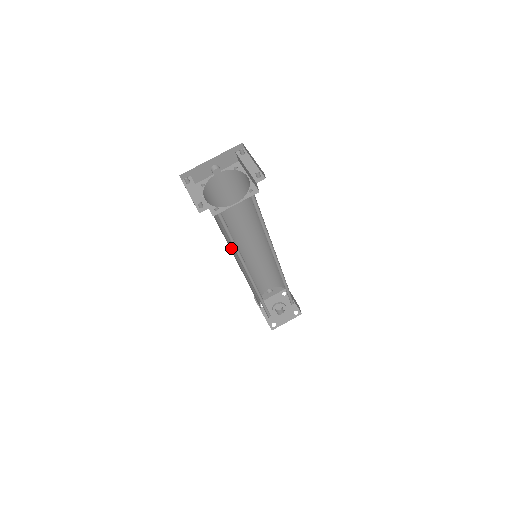
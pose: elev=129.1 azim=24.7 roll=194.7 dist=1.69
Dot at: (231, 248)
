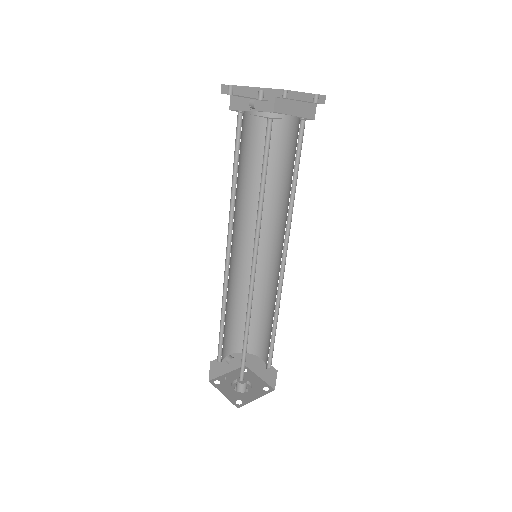
Dot at: occluded
